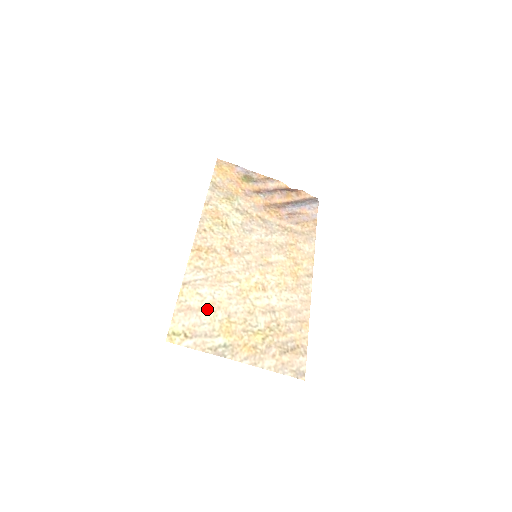
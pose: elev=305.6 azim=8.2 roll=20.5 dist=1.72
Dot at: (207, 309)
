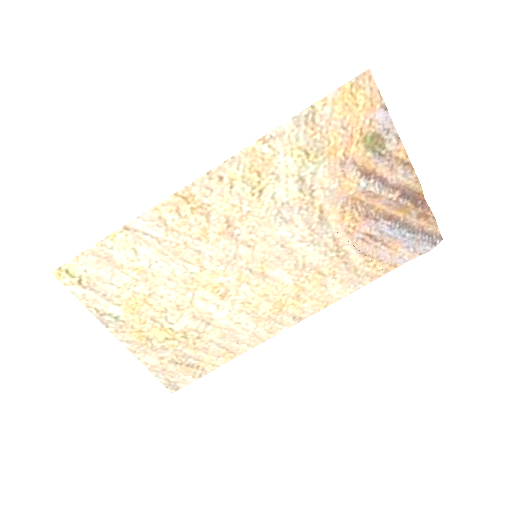
Dot at: (130, 272)
